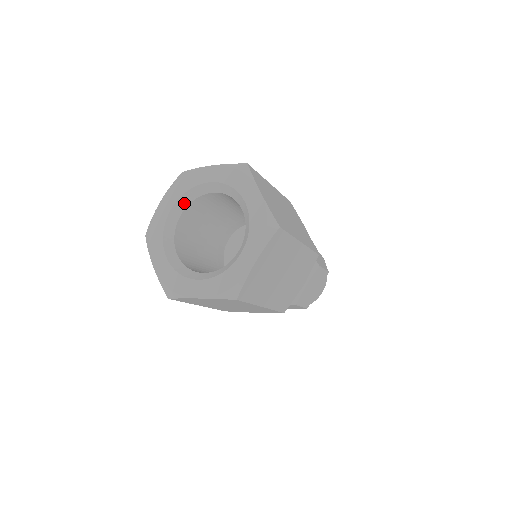
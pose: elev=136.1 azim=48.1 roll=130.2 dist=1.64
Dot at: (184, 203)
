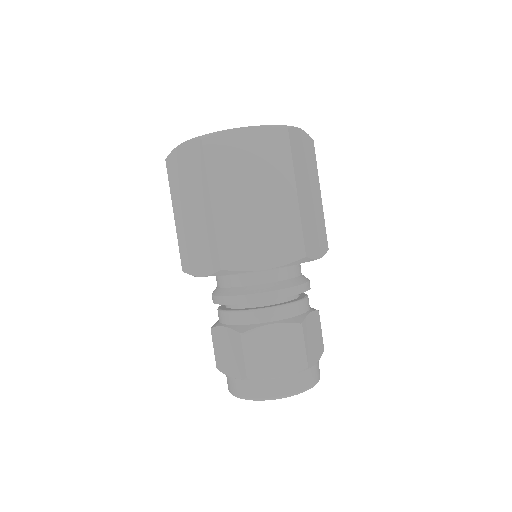
Dot at: occluded
